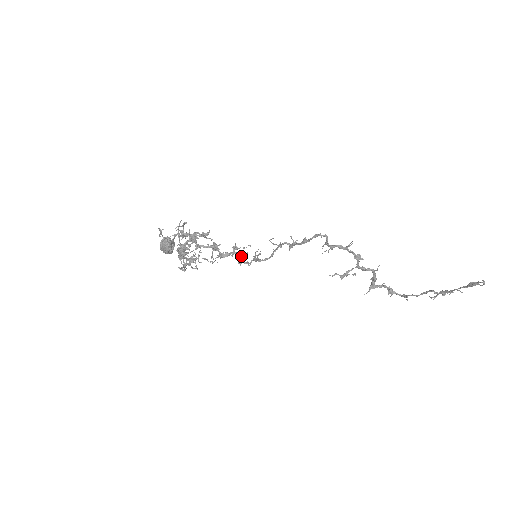
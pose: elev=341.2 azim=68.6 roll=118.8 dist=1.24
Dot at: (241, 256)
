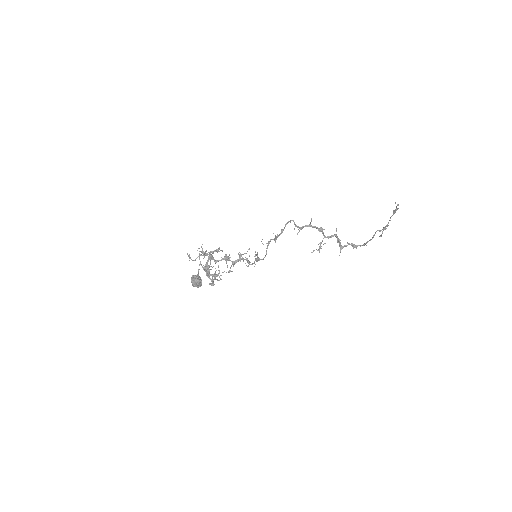
Dot at: (246, 260)
